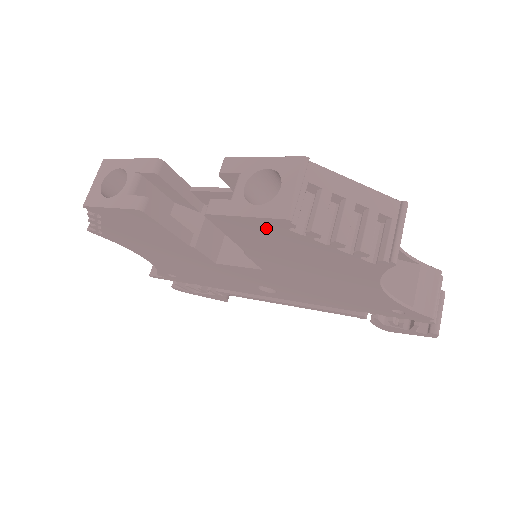
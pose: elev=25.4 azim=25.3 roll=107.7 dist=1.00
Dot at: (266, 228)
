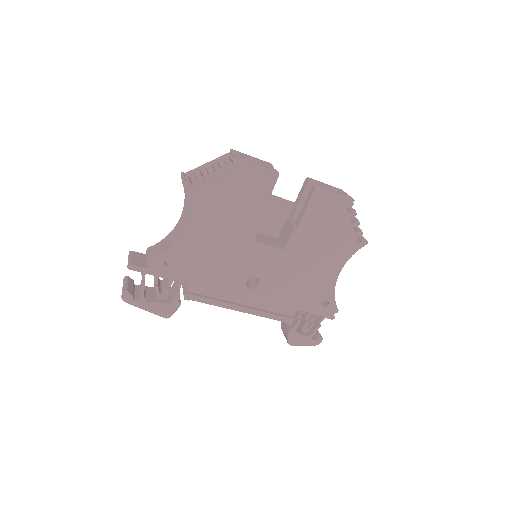
Dot at: (337, 204)
